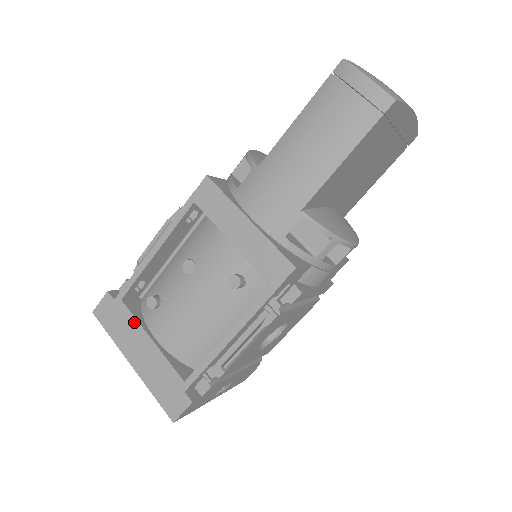
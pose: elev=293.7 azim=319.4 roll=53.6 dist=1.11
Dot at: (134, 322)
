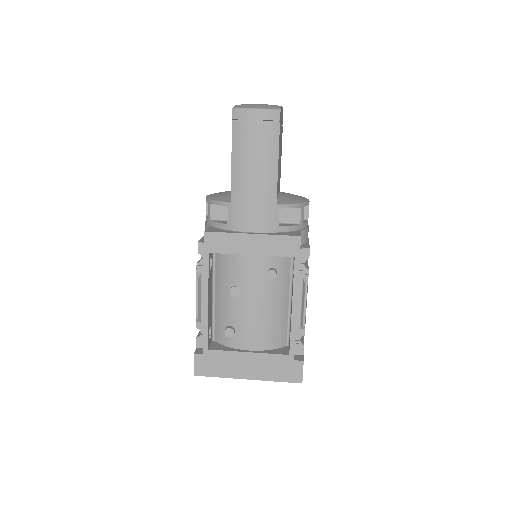
Dot at: (228, 354)
